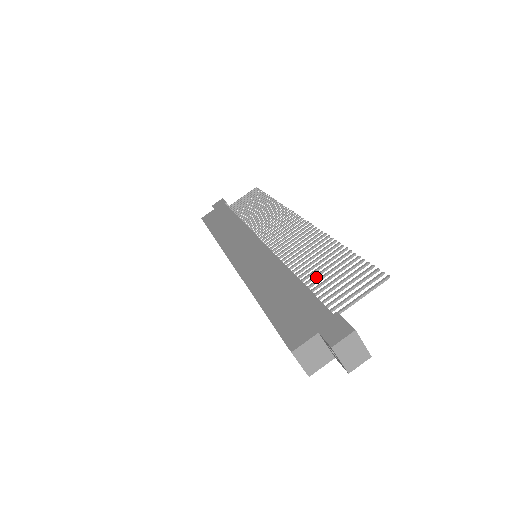
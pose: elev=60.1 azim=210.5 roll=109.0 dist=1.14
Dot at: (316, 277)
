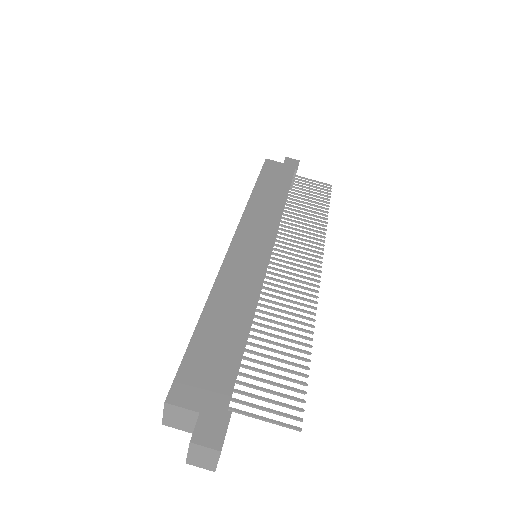
Dot at: (262, 348)
